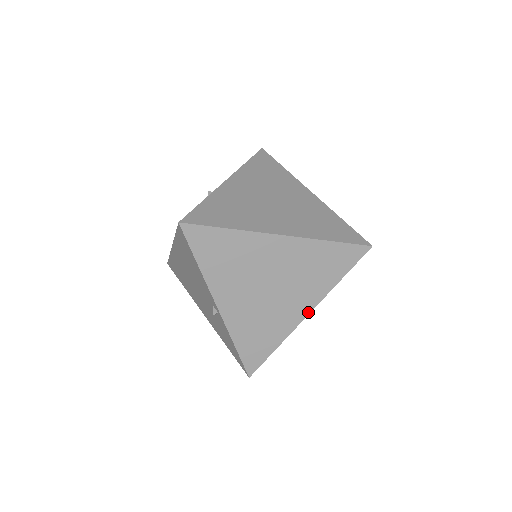
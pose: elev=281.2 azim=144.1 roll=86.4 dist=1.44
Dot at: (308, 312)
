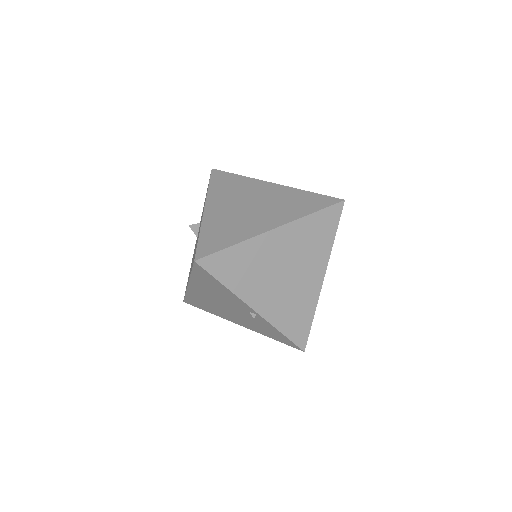
Dot at: (323, 276)
